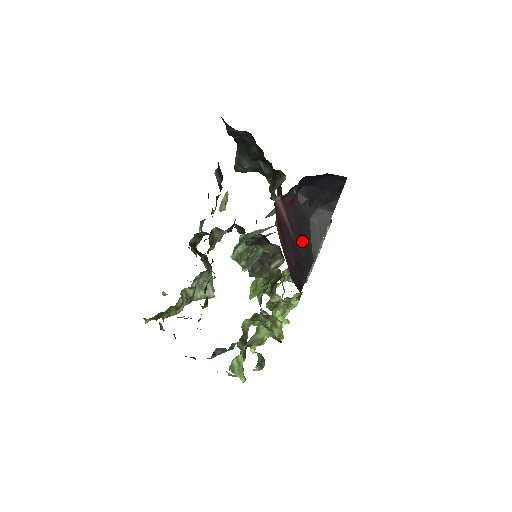
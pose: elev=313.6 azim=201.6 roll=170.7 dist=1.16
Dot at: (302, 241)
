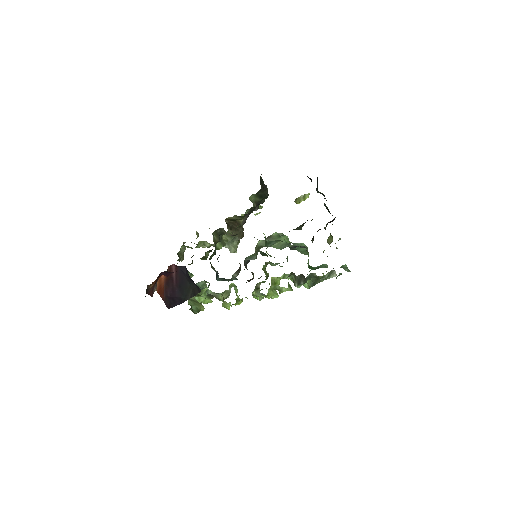
Dot at: (180, 290)
